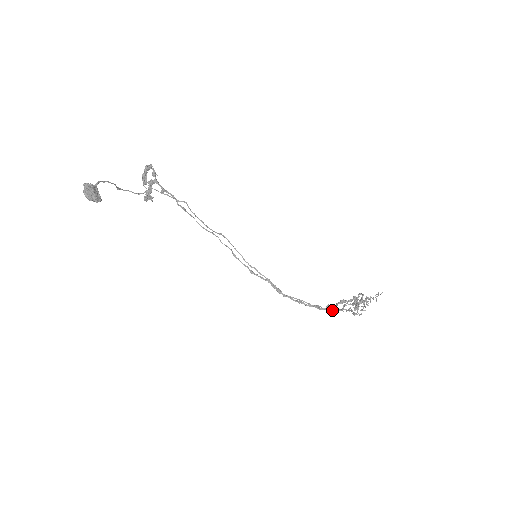
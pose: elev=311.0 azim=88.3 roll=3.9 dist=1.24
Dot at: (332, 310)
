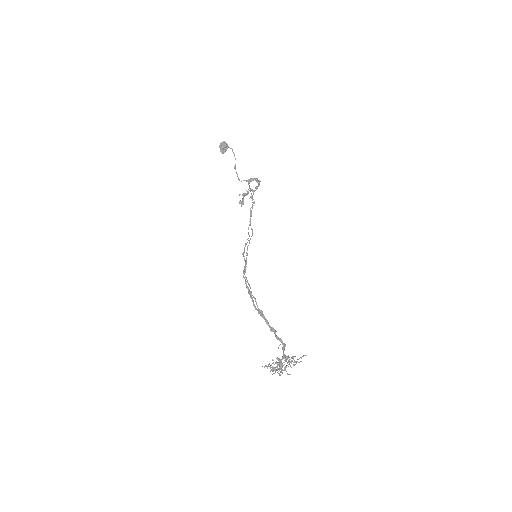
Dot at: (260, 311)
